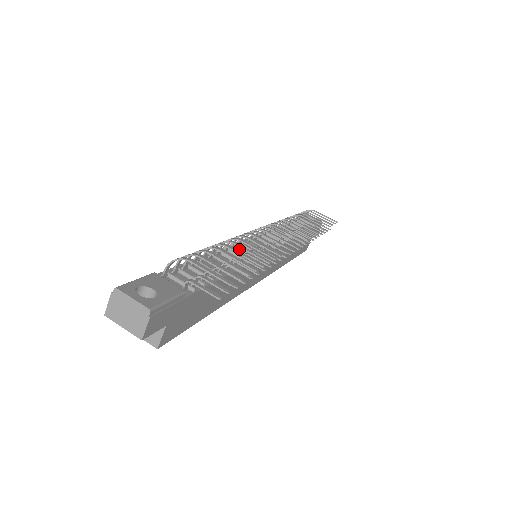
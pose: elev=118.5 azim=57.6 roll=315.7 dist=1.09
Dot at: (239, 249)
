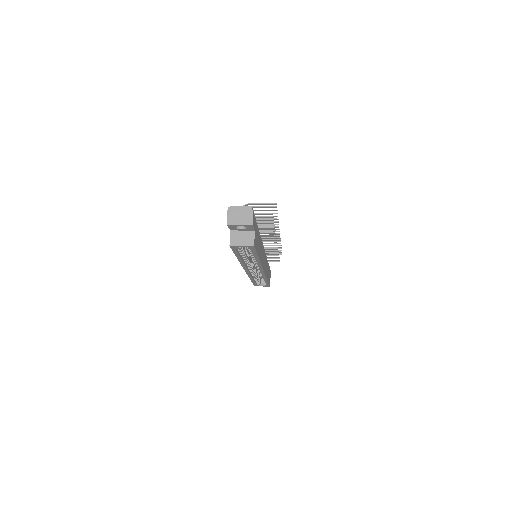
Dot at: occluded
